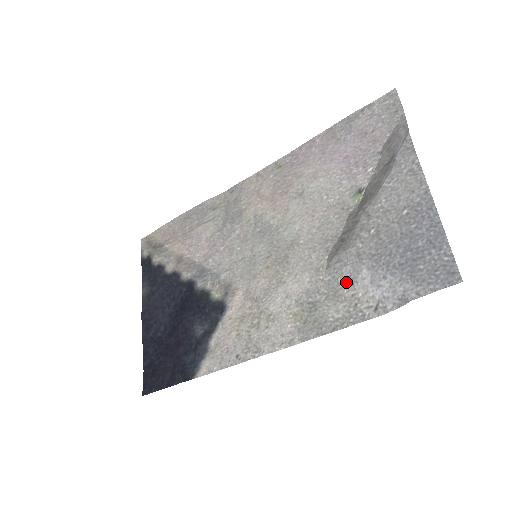
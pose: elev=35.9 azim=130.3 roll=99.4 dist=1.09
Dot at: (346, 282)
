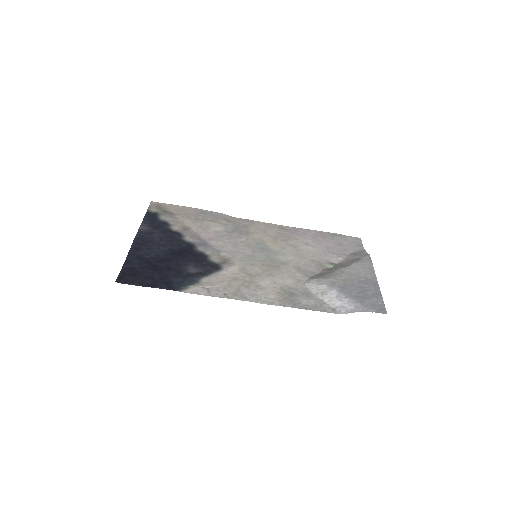
Dot at: (318, 292)
